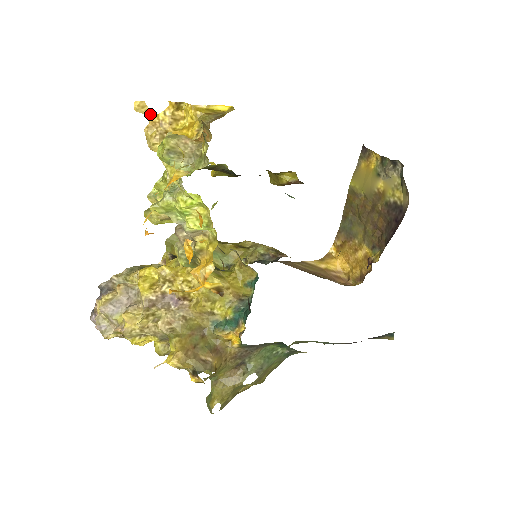
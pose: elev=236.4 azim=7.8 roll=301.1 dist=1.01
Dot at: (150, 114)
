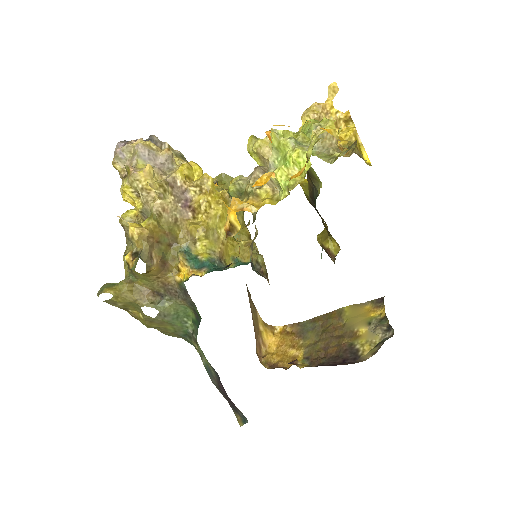
Dot at: (331, 100)
